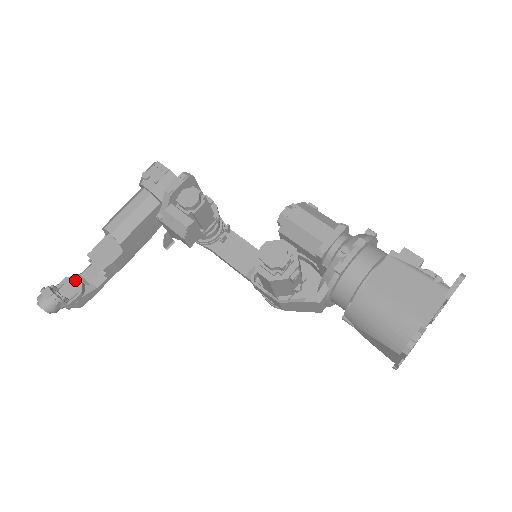
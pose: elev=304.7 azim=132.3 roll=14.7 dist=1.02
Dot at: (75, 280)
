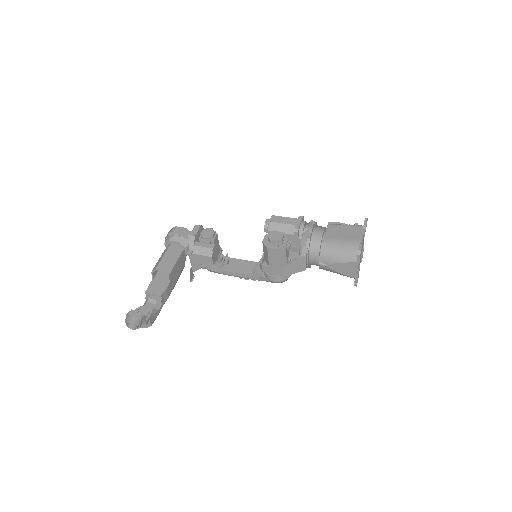
Dot at: (143, 307)
